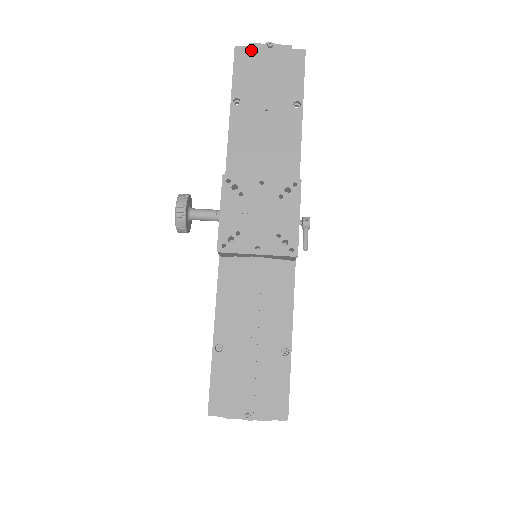
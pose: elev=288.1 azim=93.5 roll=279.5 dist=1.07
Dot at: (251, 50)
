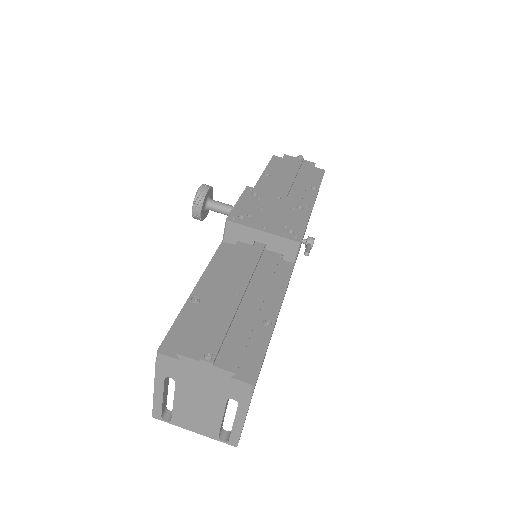
Dot at: (285, 157)
